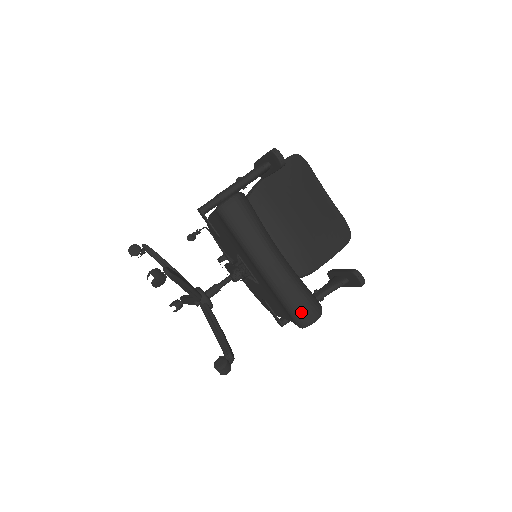
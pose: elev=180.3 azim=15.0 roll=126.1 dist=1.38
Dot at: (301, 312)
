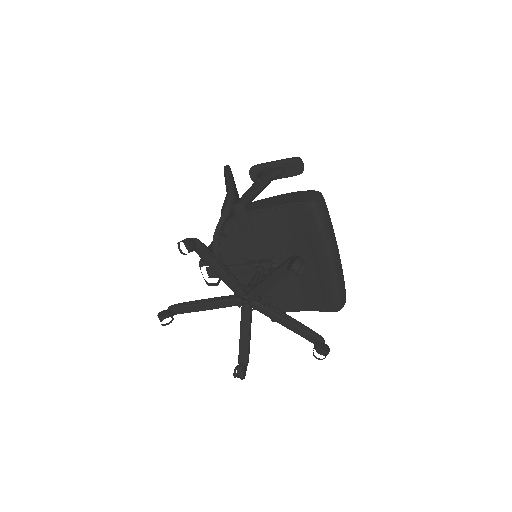
Dot at: (343, 297)
